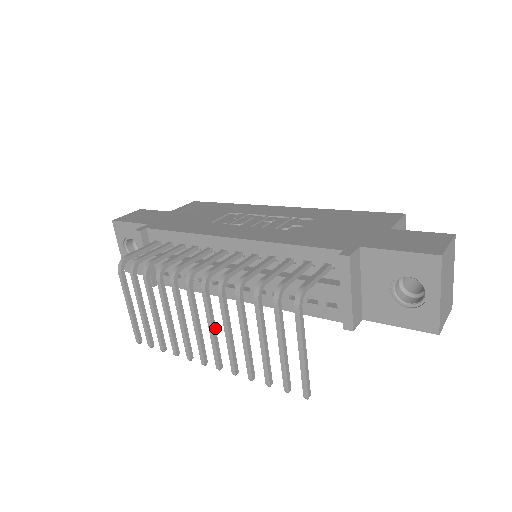
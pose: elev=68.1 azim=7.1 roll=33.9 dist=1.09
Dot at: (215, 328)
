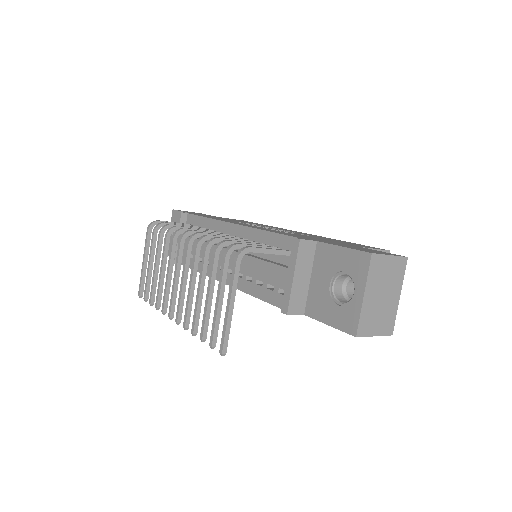
Dot at: (186, 283)
